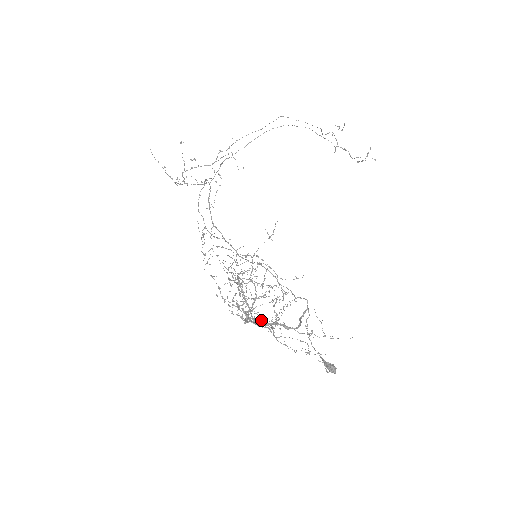
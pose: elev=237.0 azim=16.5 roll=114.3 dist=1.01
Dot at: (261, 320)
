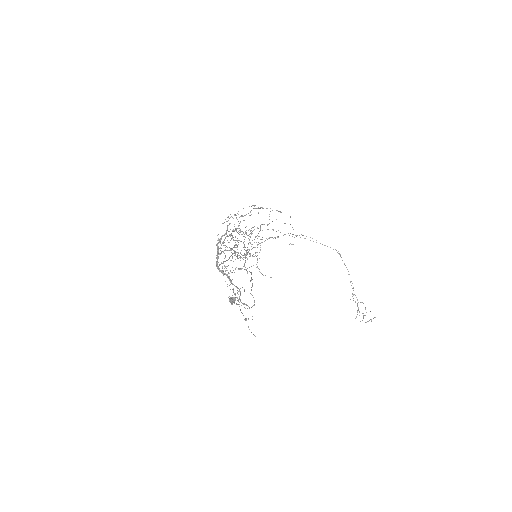
Dot at: occluded
